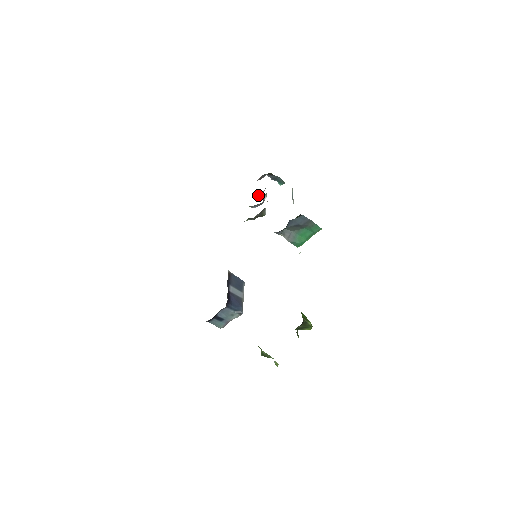
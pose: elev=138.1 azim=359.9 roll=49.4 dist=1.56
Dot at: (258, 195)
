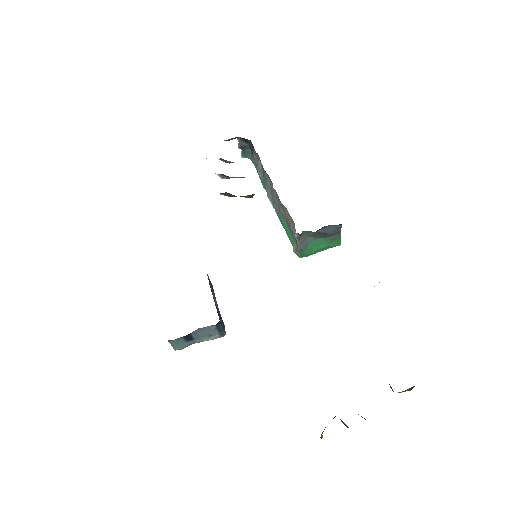
Dot at: (225, 161)
